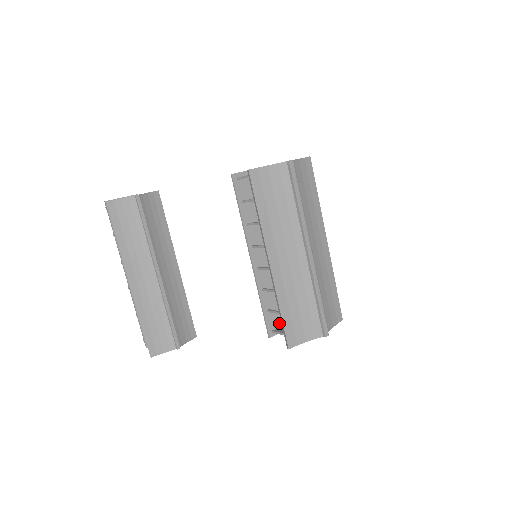
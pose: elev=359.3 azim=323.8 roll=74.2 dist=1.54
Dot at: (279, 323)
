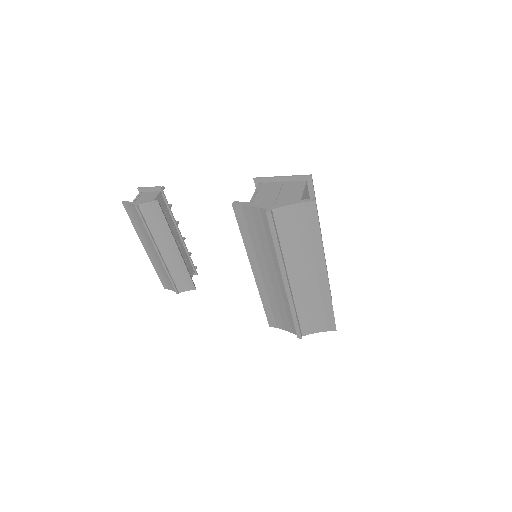
Dot at: occluded
